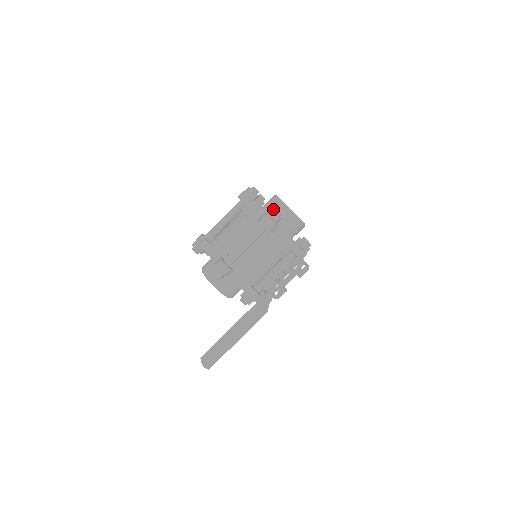
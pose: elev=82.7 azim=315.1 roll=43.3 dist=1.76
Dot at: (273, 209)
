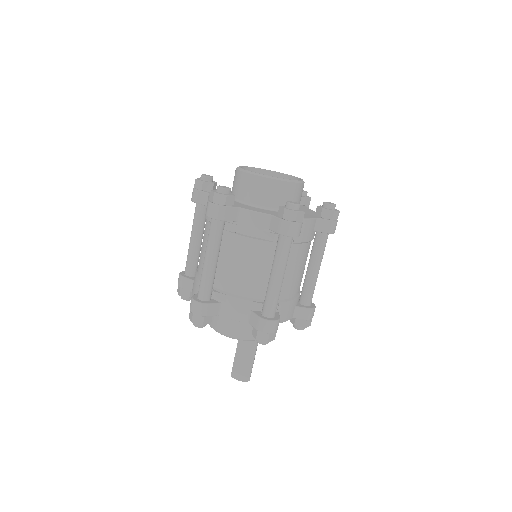
Dot at: (265, 197)
